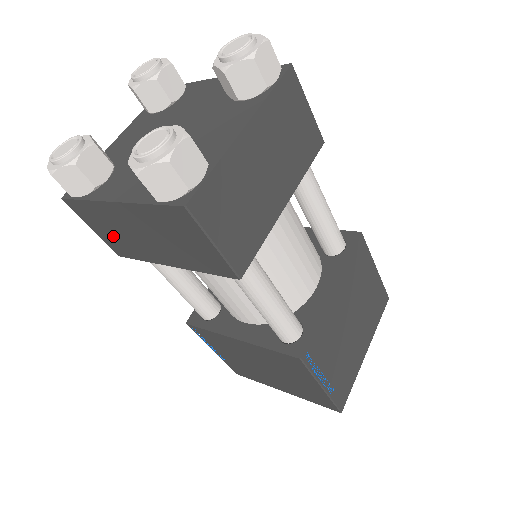
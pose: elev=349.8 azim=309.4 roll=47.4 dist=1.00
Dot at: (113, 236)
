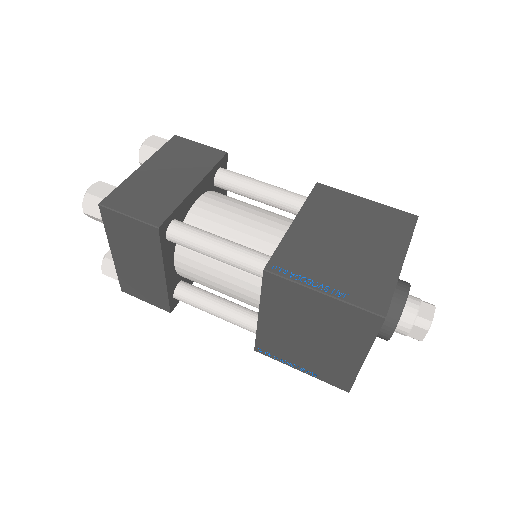
Dot at: (147, 291)
